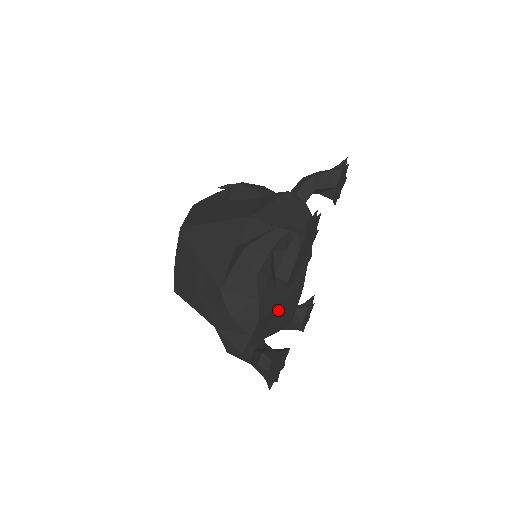
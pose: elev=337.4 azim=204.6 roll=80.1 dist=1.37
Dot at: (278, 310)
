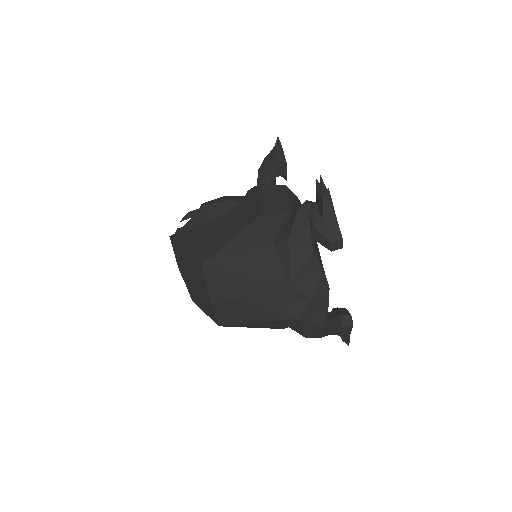
Dot at: occluded
